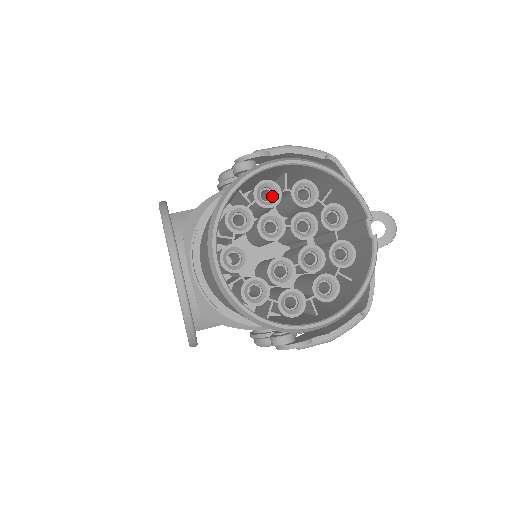
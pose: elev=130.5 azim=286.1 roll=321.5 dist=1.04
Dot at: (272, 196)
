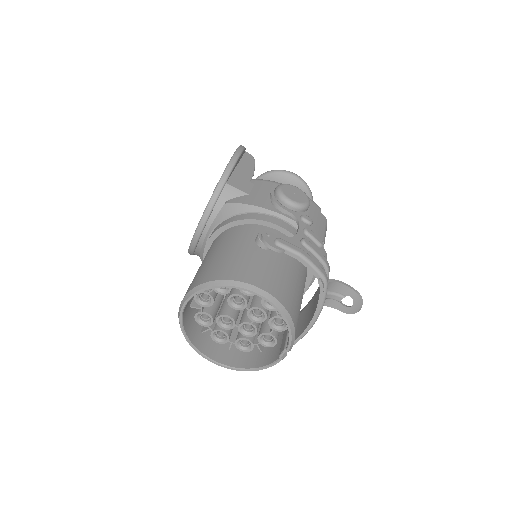
Dot at: occluded
